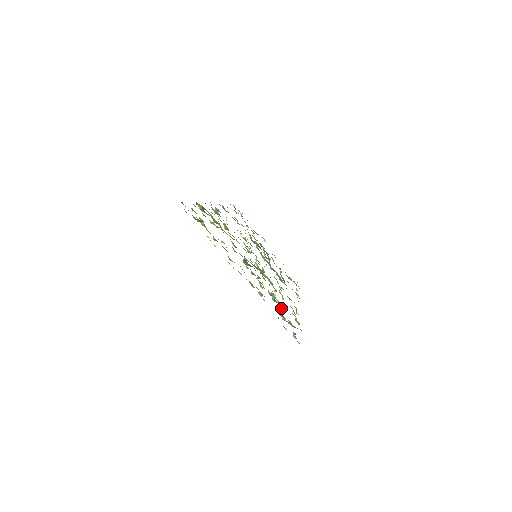
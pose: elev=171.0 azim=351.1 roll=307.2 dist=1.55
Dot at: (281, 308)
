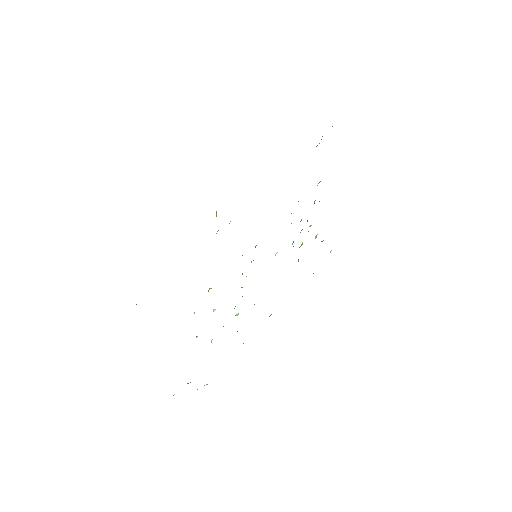
Dot at: occluded
